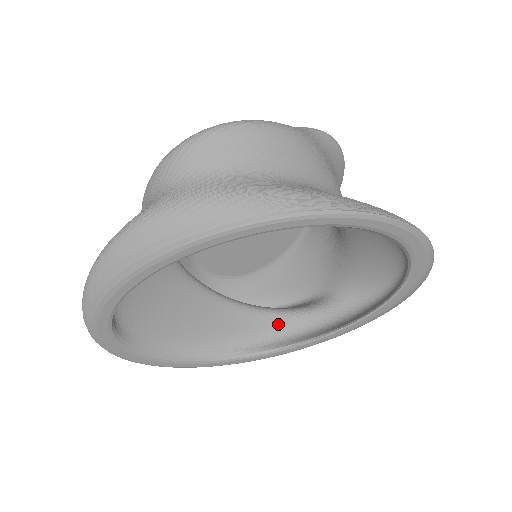
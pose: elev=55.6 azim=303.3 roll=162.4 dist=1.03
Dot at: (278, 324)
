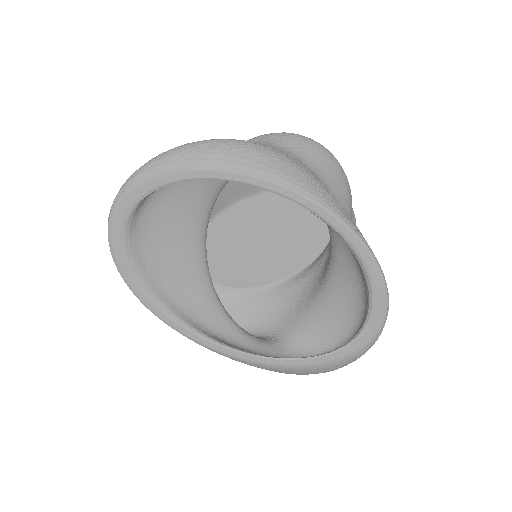
Dot at: (225, 325)
